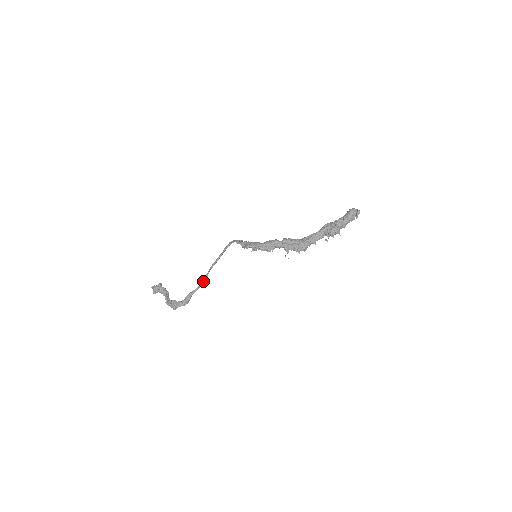
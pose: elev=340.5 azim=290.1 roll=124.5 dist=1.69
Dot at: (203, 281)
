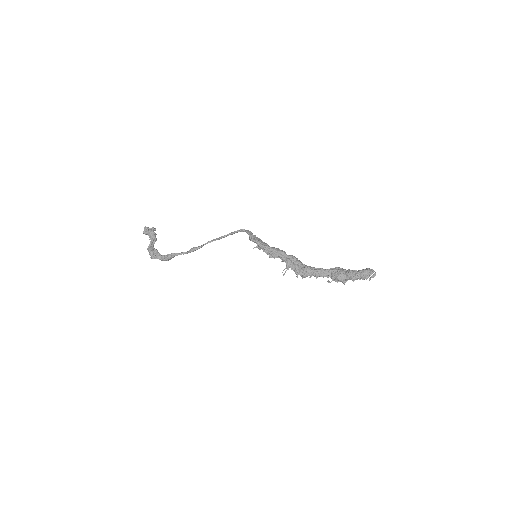
Dot at: (194, 249)
